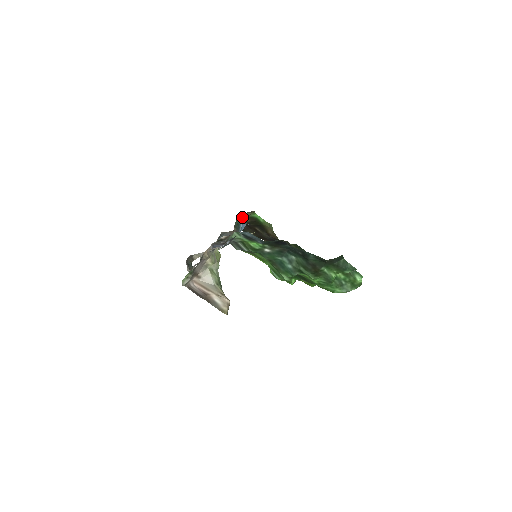
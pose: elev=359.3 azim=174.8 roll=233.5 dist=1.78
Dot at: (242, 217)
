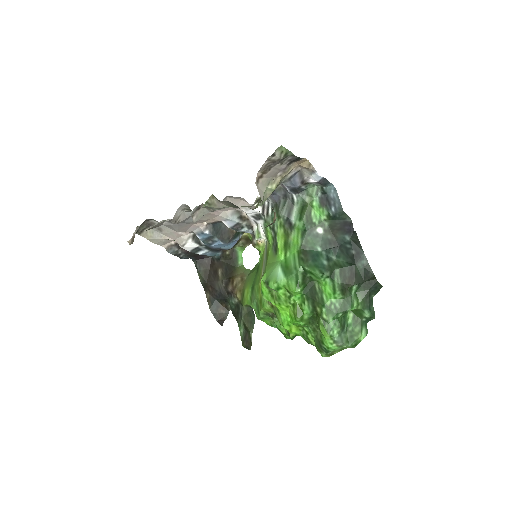
Dot at: (242, 235)
